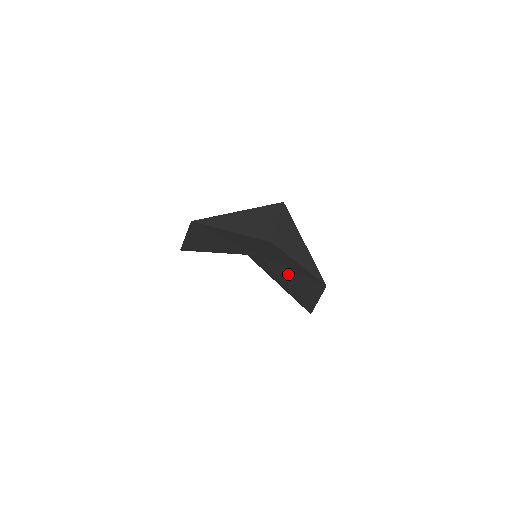
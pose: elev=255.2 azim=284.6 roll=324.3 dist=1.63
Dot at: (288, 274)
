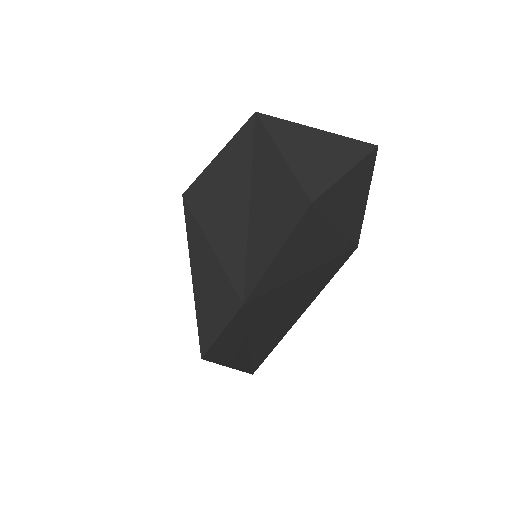
Dot at: (276, 298)
